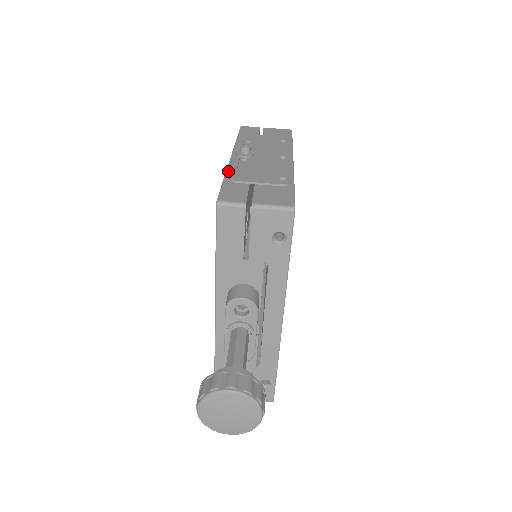
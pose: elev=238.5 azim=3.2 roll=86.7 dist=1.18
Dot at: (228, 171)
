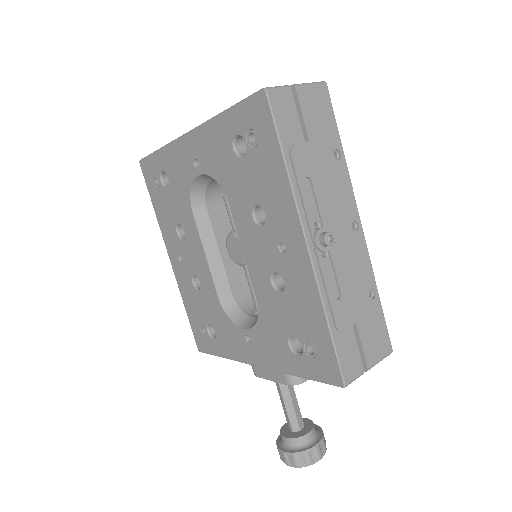
Dot at: (325, 303)
